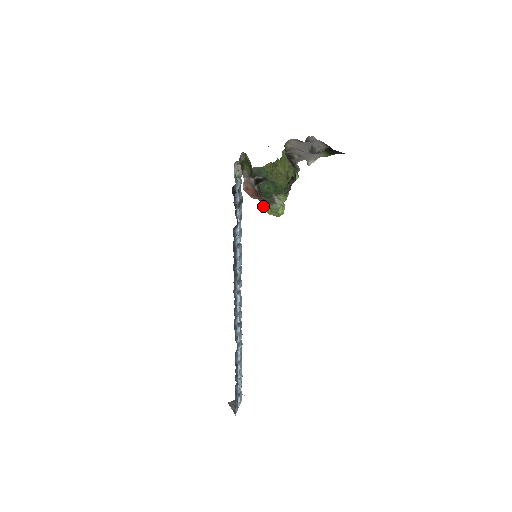
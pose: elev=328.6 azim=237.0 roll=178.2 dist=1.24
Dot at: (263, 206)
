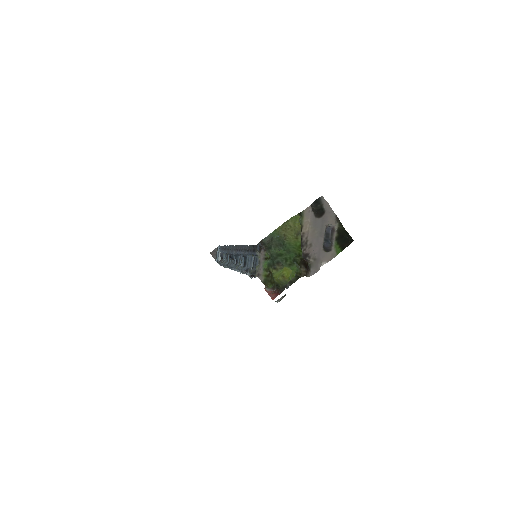
Dot at: (276, 280)
